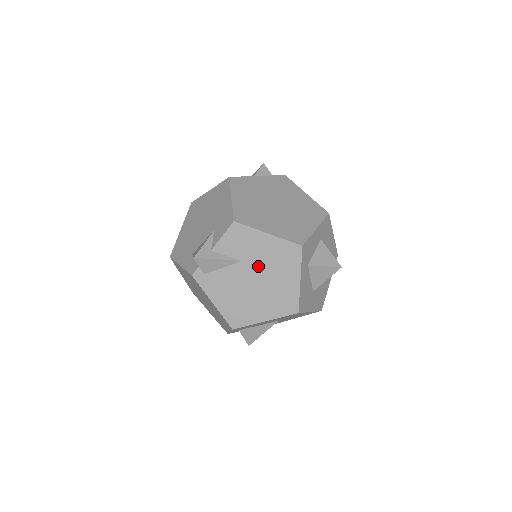
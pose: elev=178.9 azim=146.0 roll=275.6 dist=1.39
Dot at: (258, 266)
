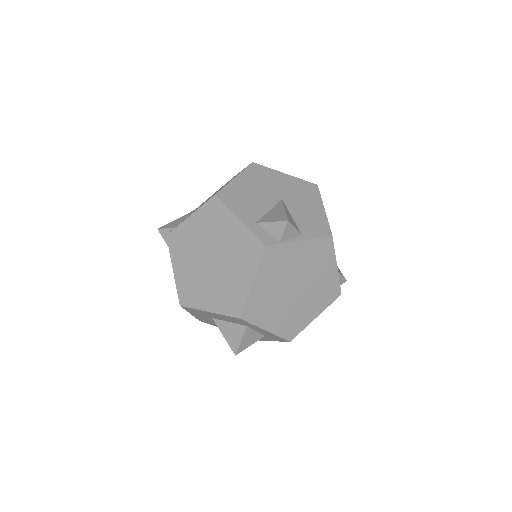
Dot at: occluded
